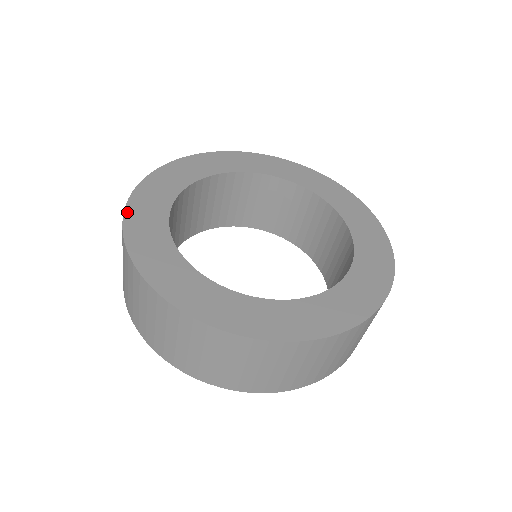
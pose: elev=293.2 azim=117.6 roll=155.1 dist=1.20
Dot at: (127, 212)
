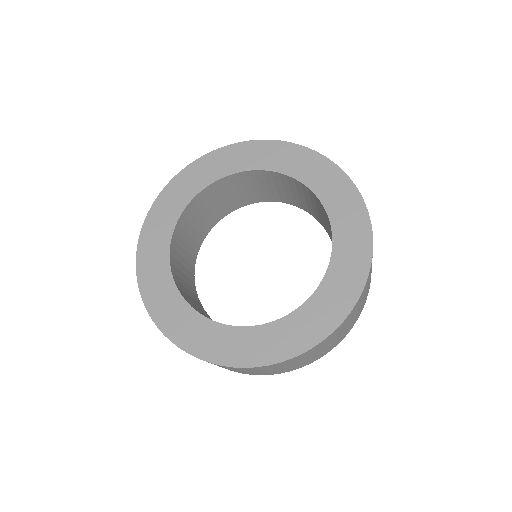
Dot at: (156, 321)
